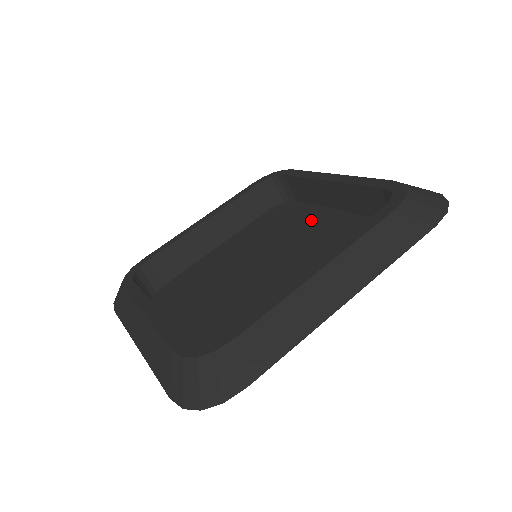
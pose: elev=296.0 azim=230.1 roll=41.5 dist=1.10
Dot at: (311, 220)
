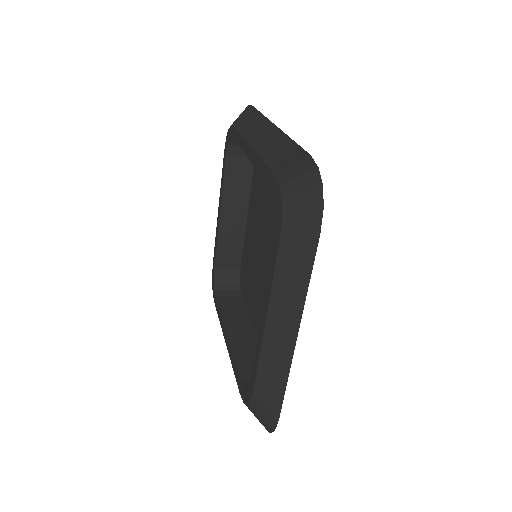
Dot at: occluded
